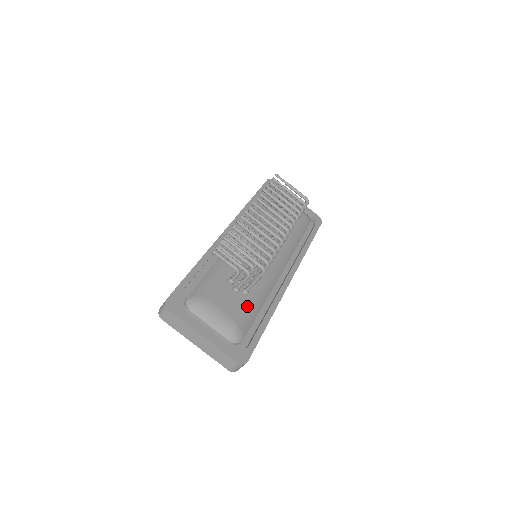
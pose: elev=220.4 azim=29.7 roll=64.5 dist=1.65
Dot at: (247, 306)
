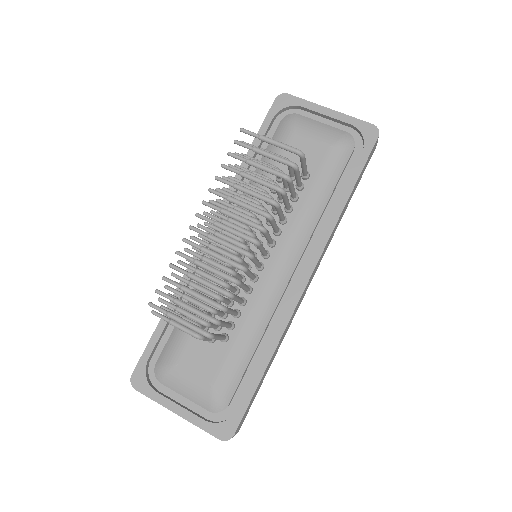
Dot at: (228, 358)
